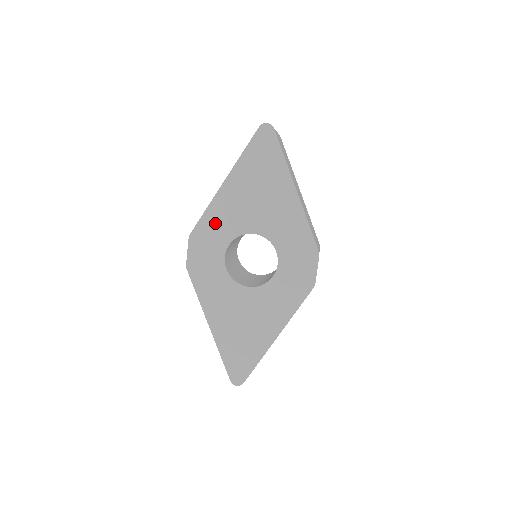
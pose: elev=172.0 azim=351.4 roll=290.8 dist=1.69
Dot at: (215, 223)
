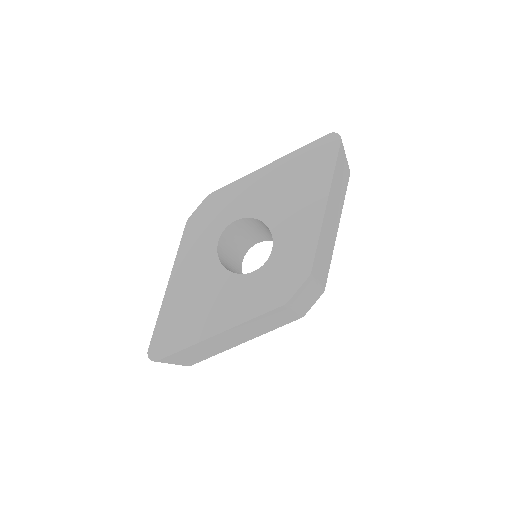
Dot at: (237, 195)
